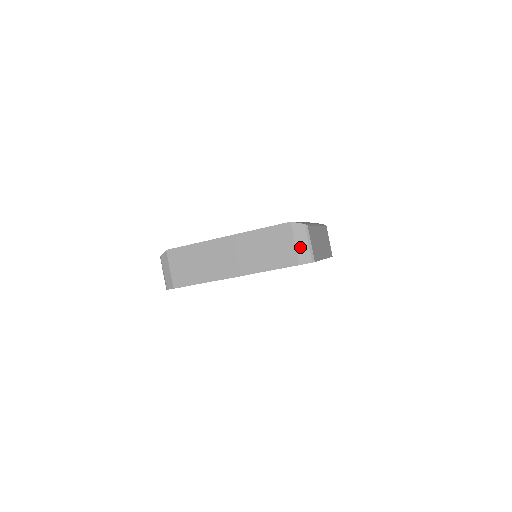
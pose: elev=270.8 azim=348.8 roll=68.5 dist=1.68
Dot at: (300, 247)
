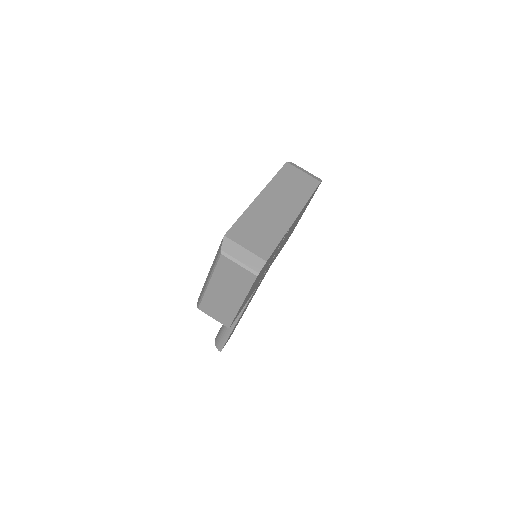
Dot at: (308, 173)
